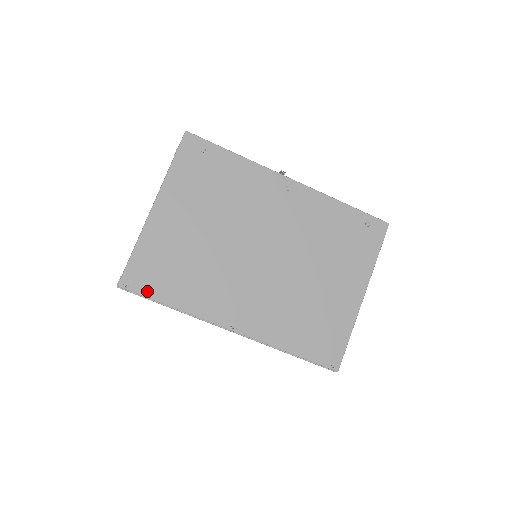
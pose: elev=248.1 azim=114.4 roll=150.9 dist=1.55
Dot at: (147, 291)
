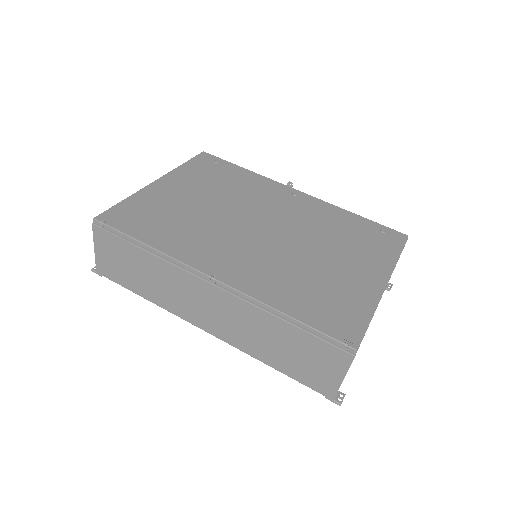
Dot at: (123, 228)
